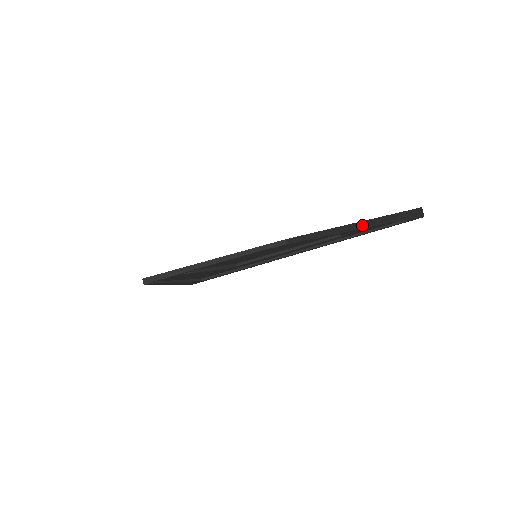
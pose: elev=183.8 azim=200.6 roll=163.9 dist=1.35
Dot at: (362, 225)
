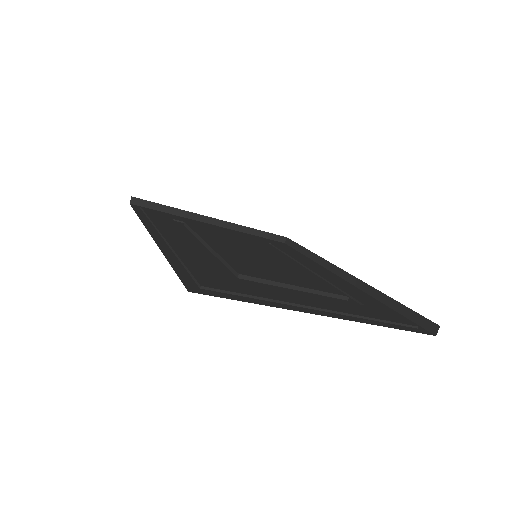
Dot at: (370, 290)
